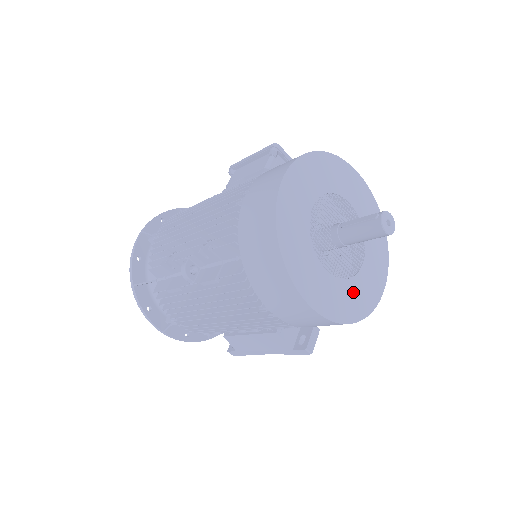
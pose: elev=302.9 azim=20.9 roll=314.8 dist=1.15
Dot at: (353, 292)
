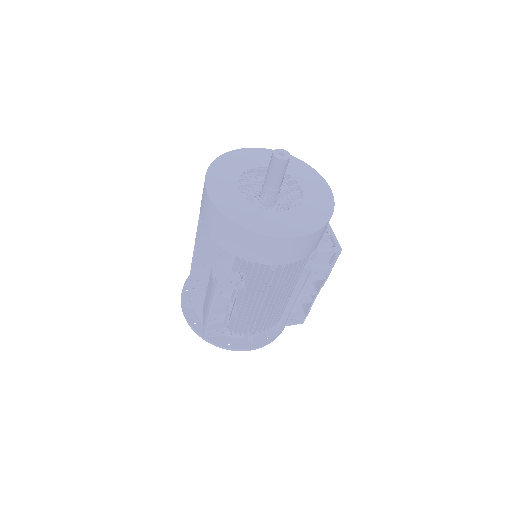
Dot at: (251, 213)
